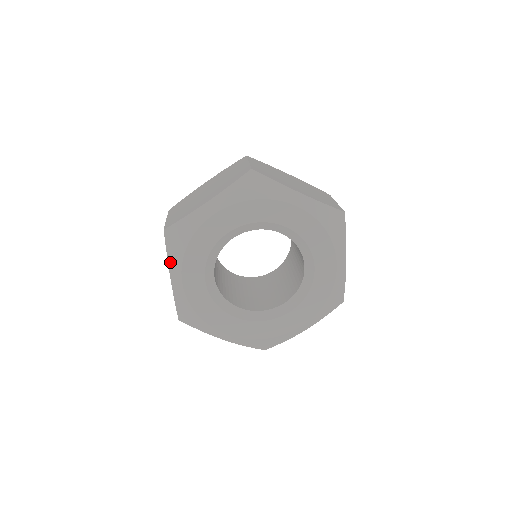
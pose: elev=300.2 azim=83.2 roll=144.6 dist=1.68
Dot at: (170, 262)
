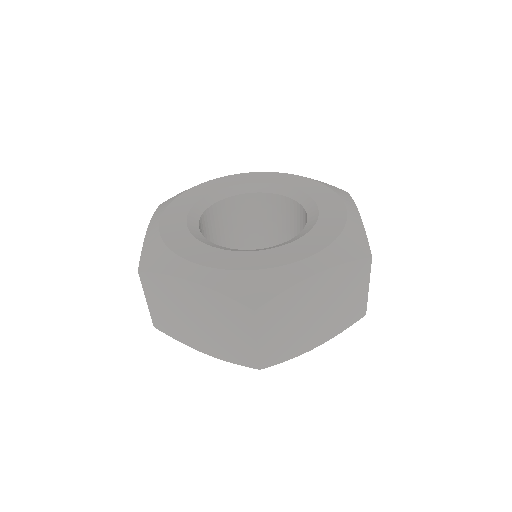
Dot at: occluded
